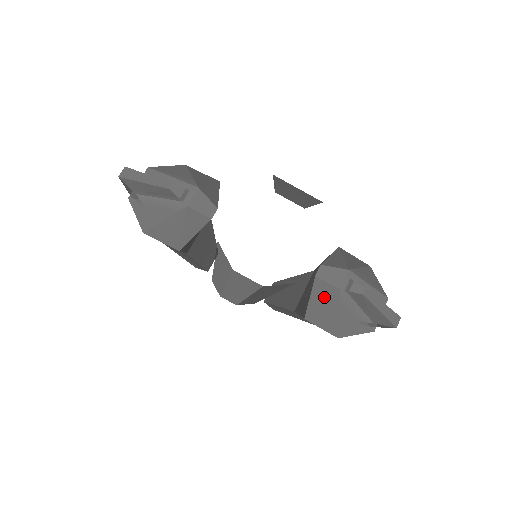
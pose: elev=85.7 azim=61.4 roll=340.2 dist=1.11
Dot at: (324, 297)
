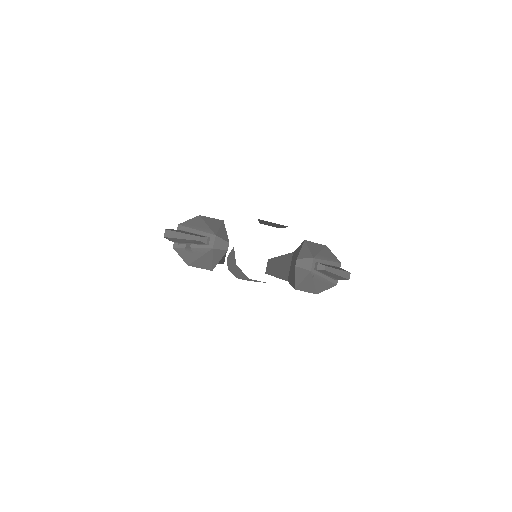
Dot at: (303, 276)
